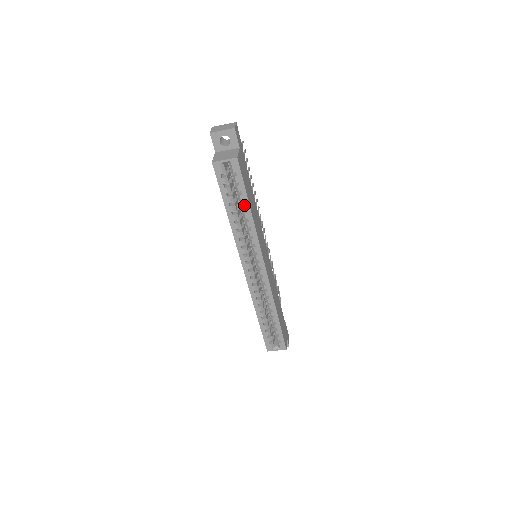
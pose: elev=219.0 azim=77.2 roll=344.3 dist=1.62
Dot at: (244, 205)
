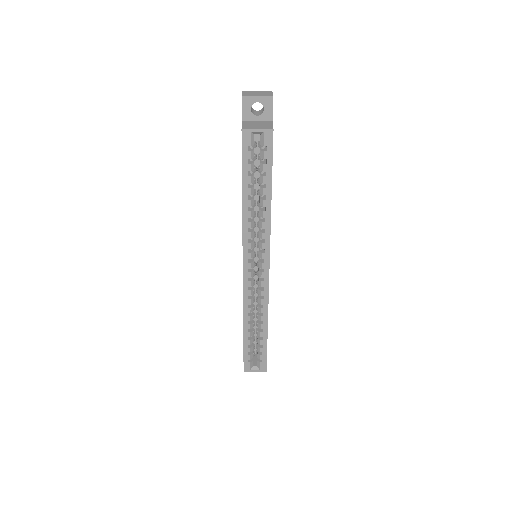
Dot at: (265, 189)
